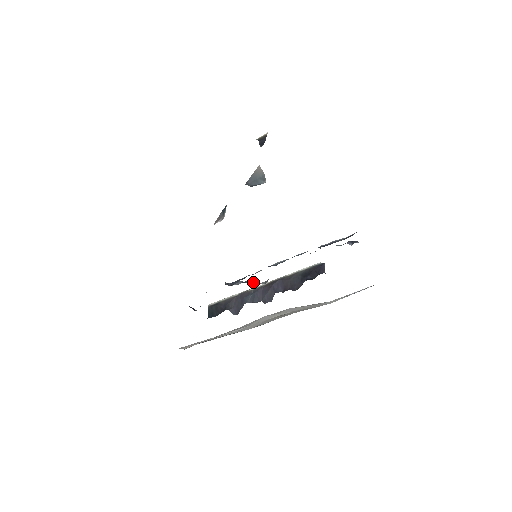
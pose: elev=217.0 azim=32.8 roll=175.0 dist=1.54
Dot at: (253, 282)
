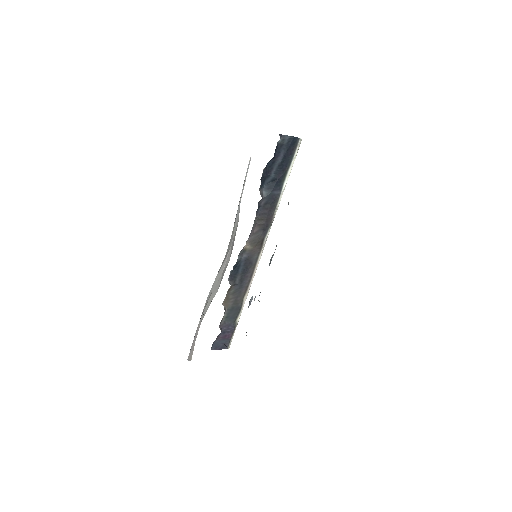
Dot at: occluded
